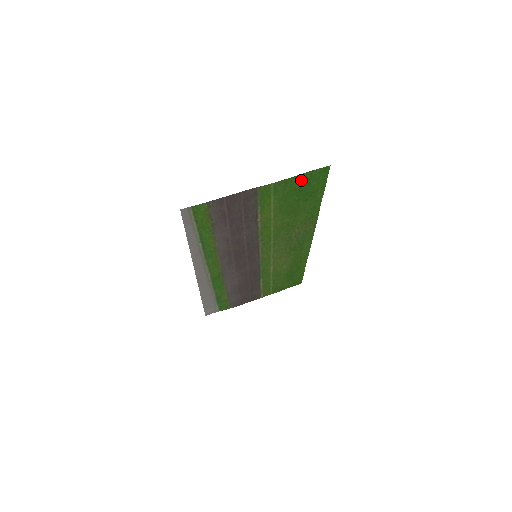
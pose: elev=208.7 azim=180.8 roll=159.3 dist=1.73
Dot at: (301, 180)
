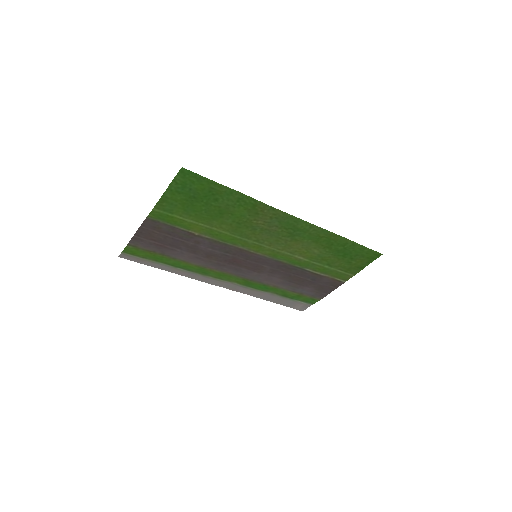
Dot at: (177, 192)
